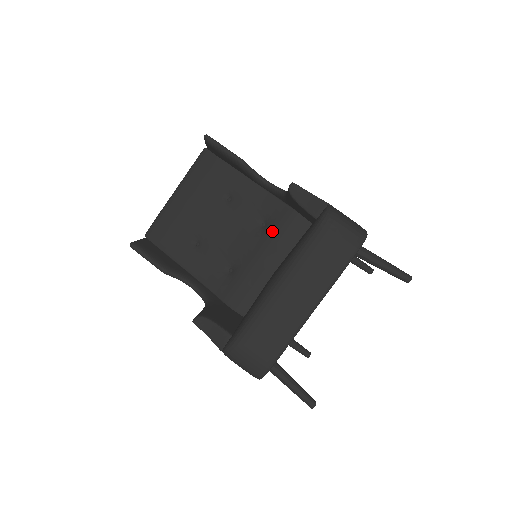
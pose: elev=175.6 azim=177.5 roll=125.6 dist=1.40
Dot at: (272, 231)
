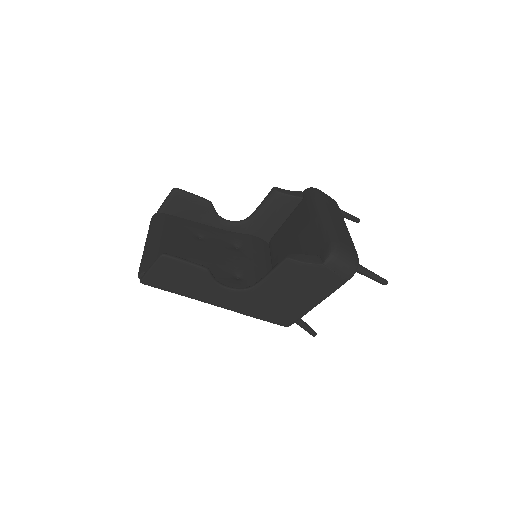
Dot at: (248, 247)
